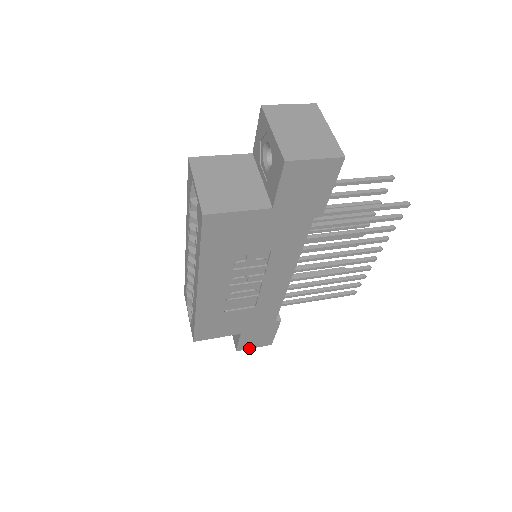
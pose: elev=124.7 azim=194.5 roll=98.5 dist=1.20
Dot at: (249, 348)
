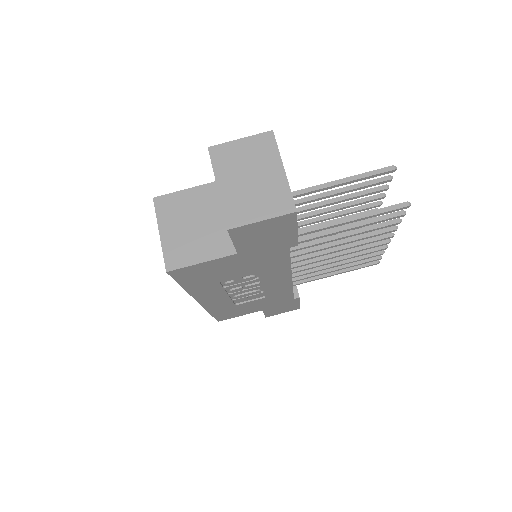
Dot at: occluded
